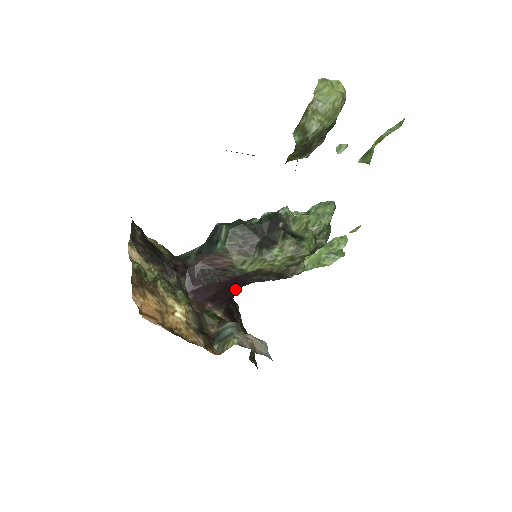
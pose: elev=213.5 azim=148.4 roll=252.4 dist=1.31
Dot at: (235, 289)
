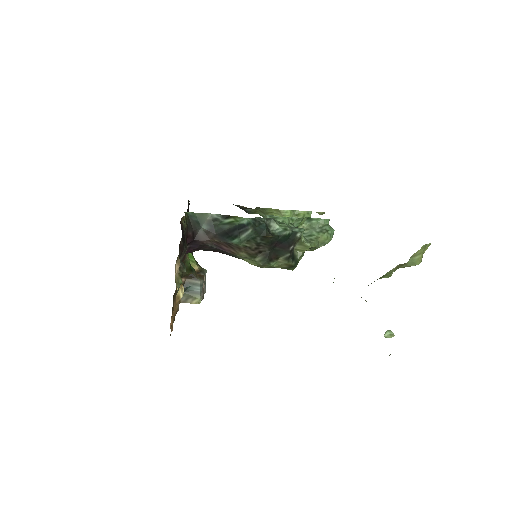
Dot at: occluded
